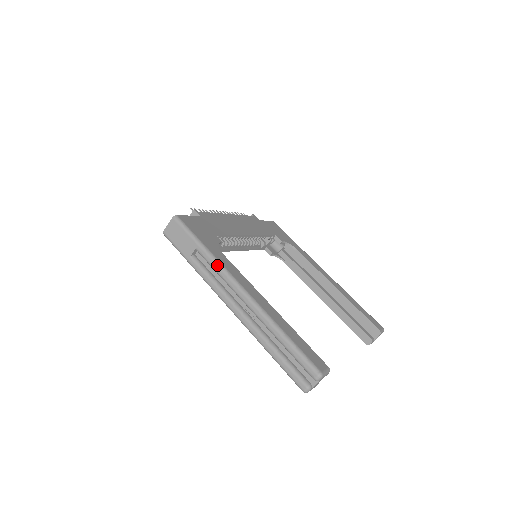
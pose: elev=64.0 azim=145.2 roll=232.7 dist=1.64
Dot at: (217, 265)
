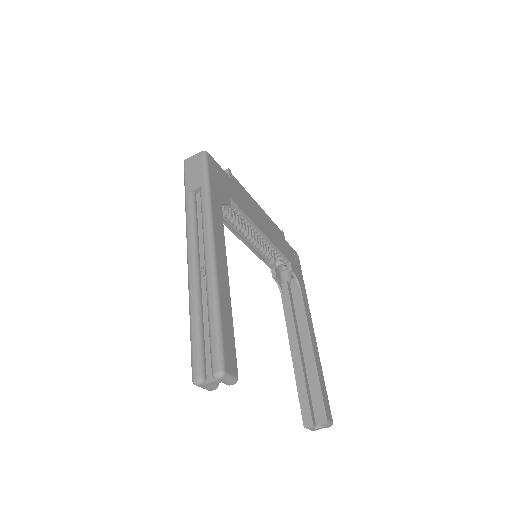
Dot at: (207, 210)
